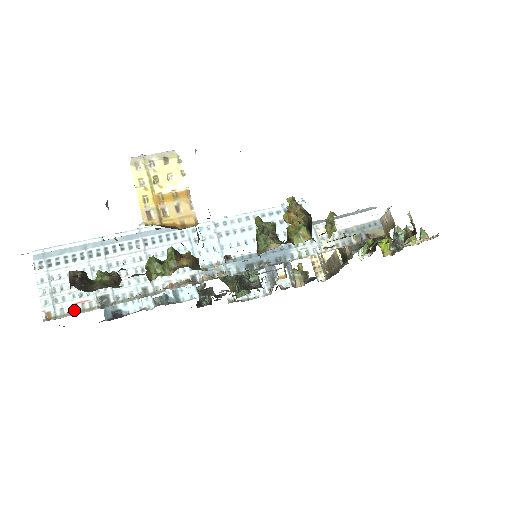
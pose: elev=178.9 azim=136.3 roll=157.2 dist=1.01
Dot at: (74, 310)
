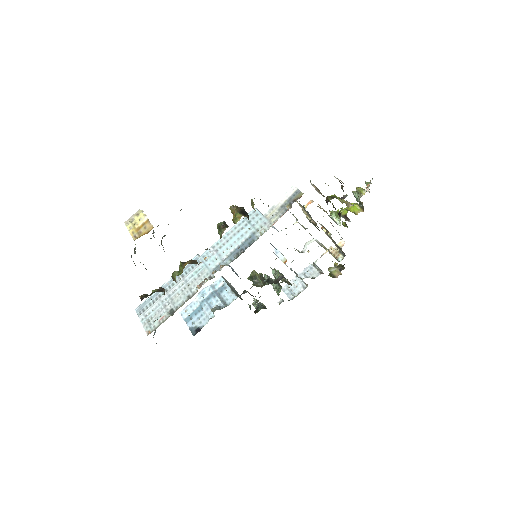
Dot at: occluded
